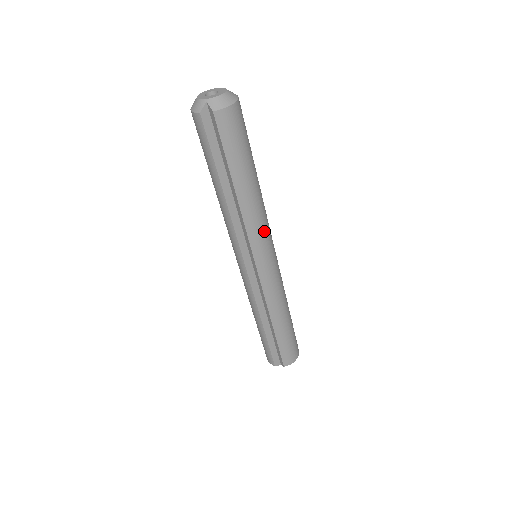
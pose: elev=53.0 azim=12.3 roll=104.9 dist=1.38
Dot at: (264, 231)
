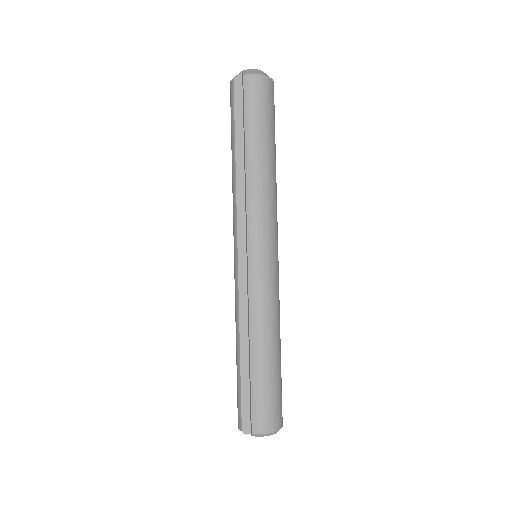
Dot at: (266, 214)
